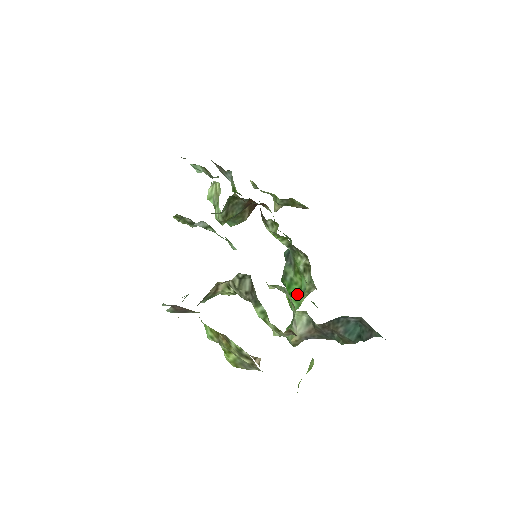
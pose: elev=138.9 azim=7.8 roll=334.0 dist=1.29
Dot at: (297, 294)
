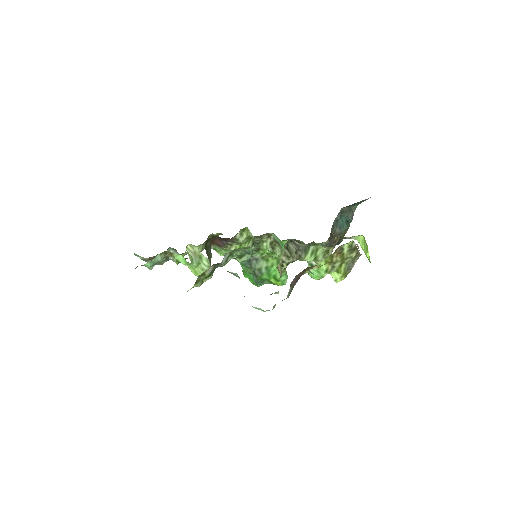
Dot at: occluded
